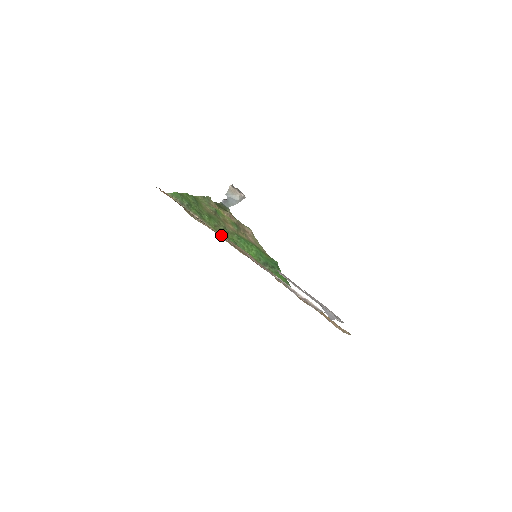
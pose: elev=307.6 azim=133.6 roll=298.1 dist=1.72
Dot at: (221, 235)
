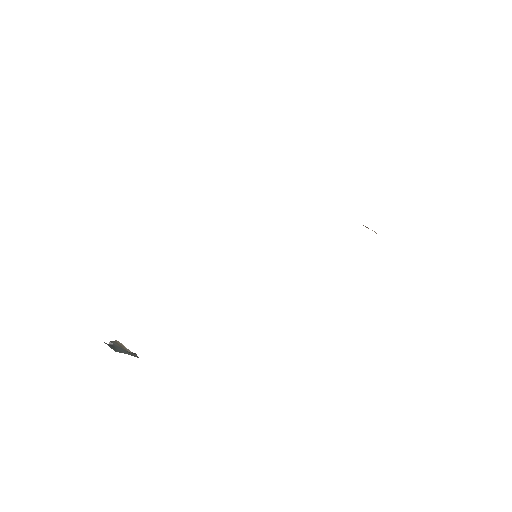
Dot at: occluded
